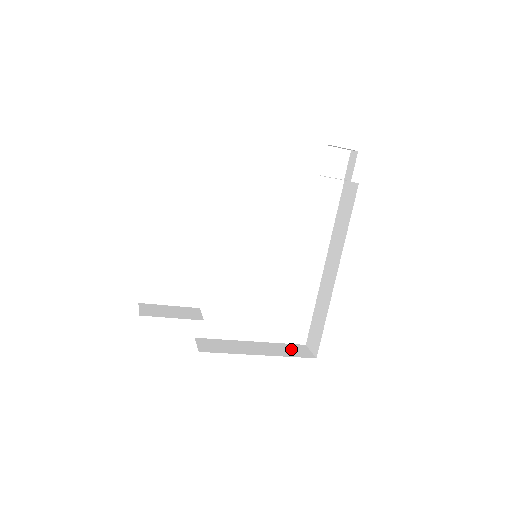
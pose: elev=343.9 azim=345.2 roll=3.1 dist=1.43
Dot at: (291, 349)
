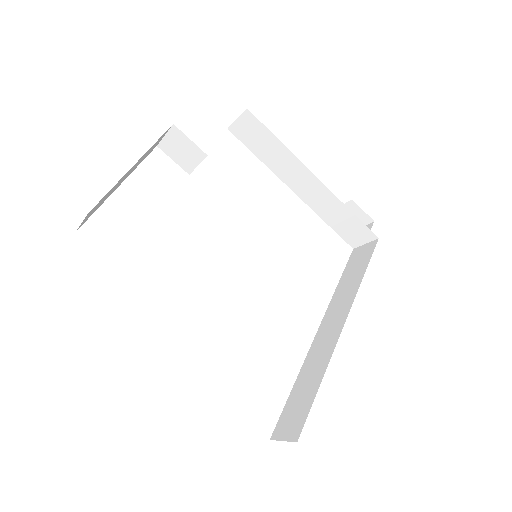
Dot at: occluded
